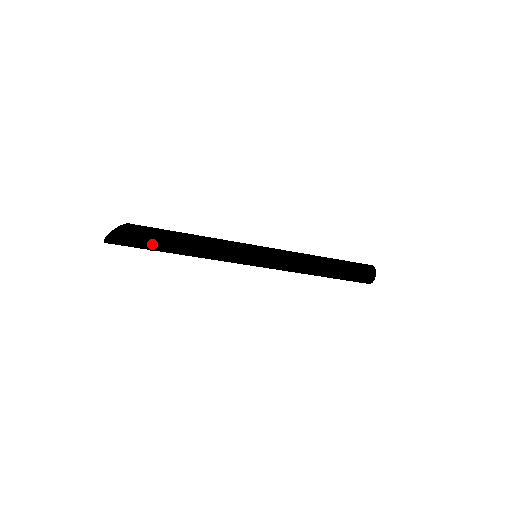
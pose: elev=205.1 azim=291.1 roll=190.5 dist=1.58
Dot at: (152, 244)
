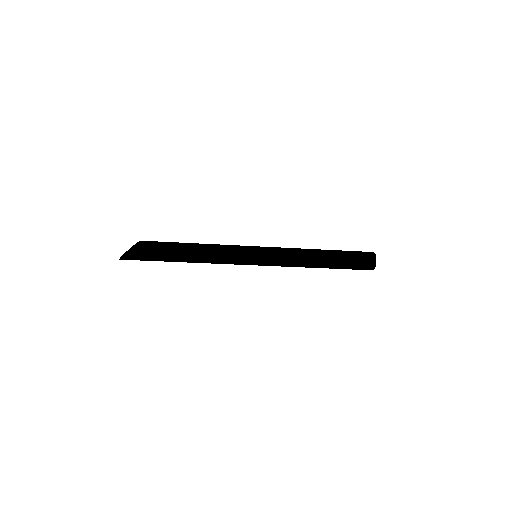
Dot at: (159, 260)
